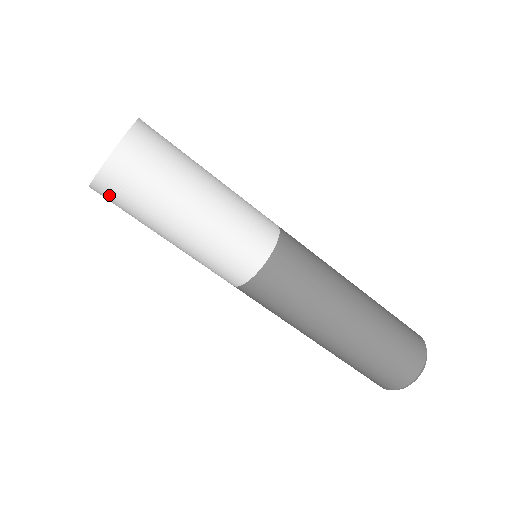
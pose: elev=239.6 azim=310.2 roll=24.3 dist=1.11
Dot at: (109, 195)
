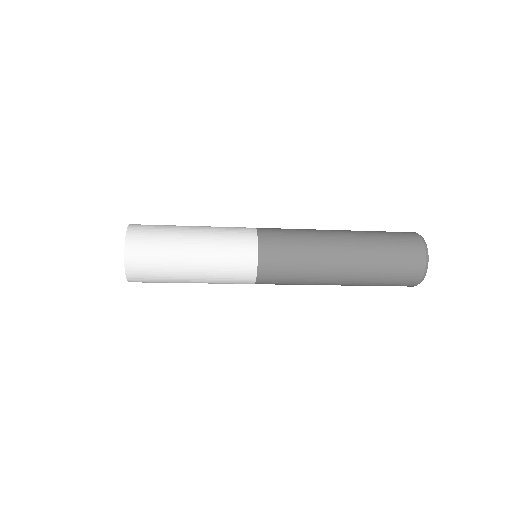
Dot at: (143, 282)
